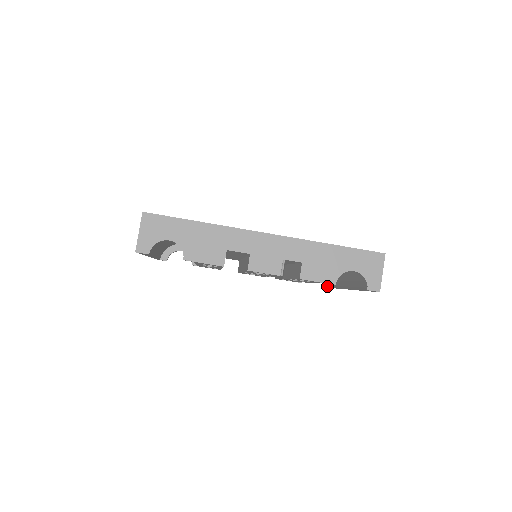
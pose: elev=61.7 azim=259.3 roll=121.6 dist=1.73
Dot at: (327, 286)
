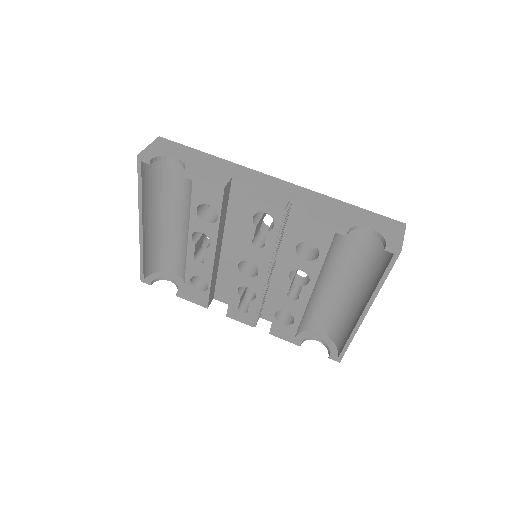
Dot at: (332, 355)
